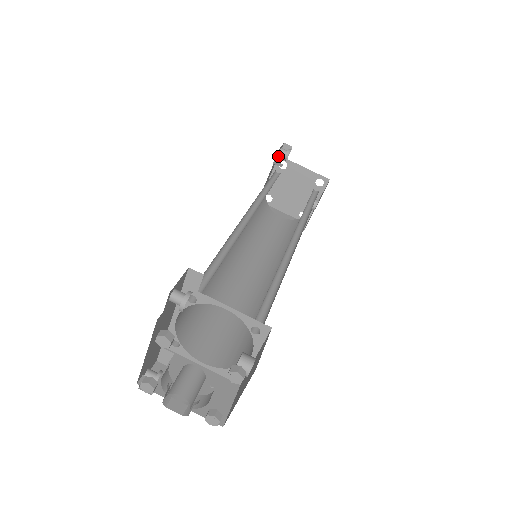
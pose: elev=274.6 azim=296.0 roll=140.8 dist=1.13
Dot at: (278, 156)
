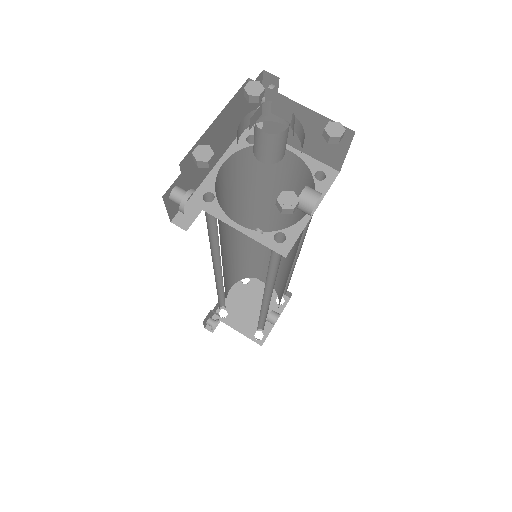
Dot at: occluded
